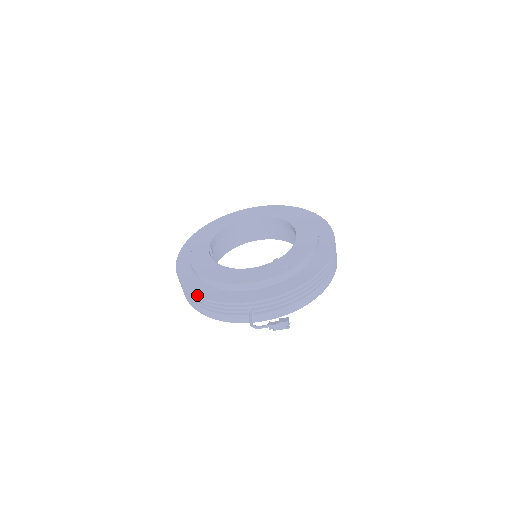
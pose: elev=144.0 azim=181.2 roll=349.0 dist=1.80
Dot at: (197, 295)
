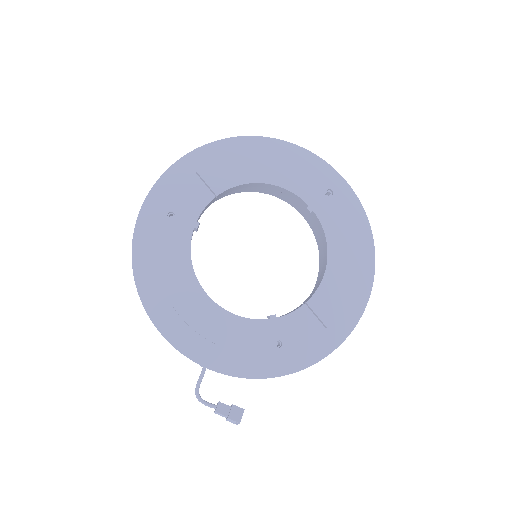
Dot at: (146, 311)
